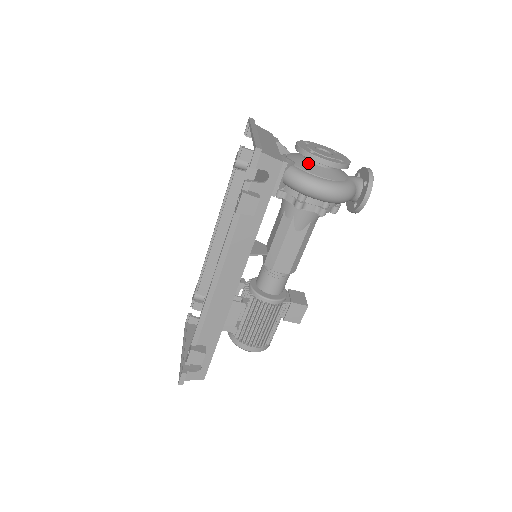
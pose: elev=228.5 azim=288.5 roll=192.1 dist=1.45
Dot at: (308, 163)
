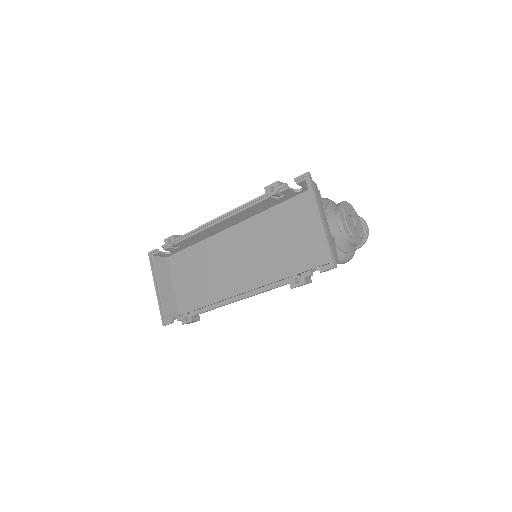
Dot at: (342, 237)
